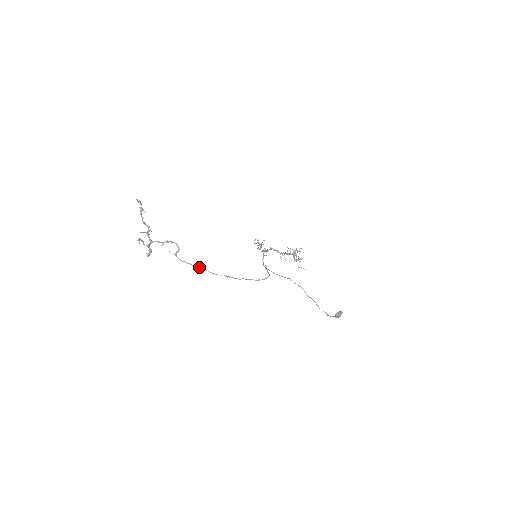
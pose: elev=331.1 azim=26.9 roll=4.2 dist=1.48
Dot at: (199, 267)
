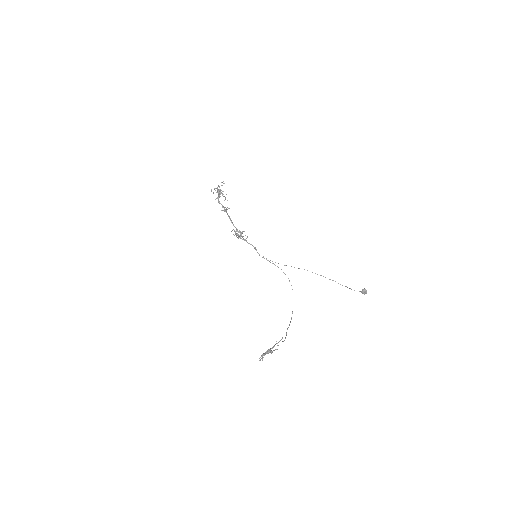
Dot at: occluded
